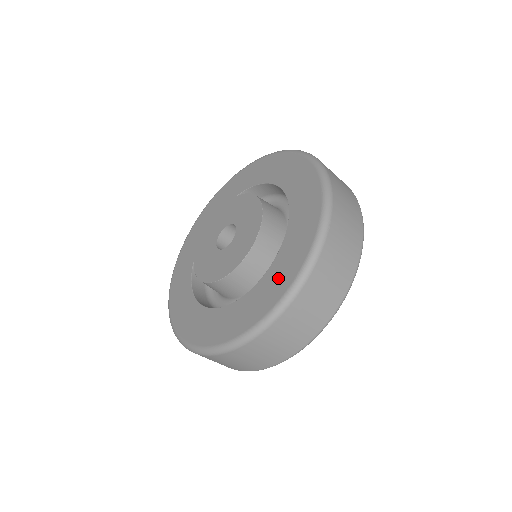
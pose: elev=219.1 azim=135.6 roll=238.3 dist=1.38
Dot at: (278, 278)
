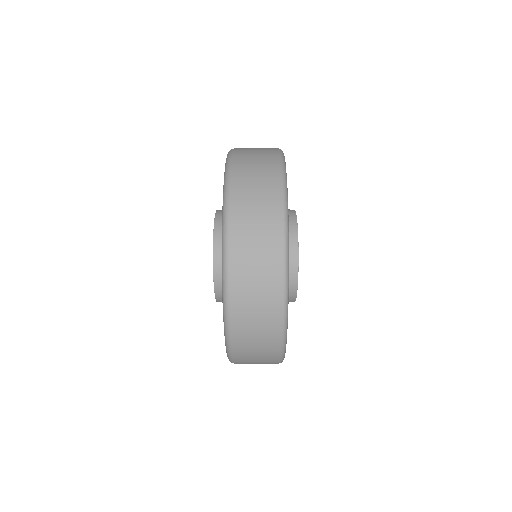
Dot at: occluded
